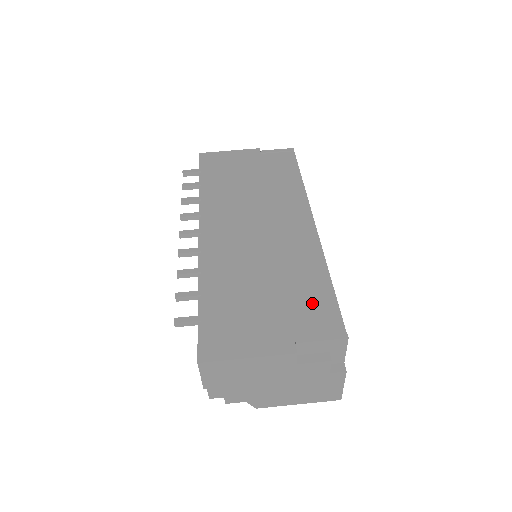
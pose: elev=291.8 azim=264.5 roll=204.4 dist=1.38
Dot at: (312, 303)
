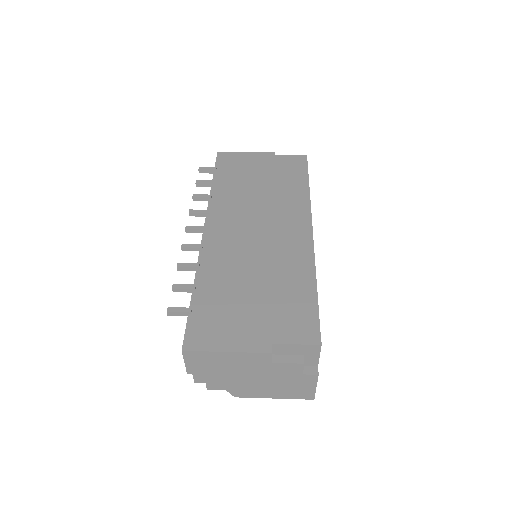
Dot at: (295, 308)
